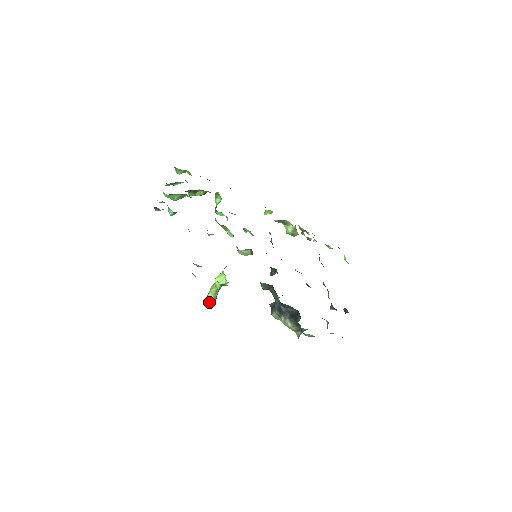
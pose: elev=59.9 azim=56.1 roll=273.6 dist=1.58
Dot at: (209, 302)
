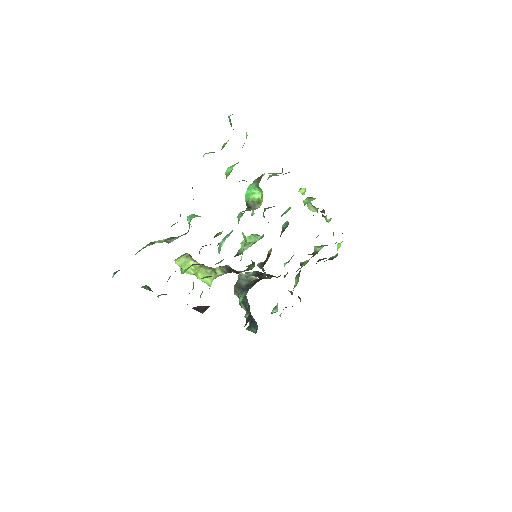
Dot at: occluded
